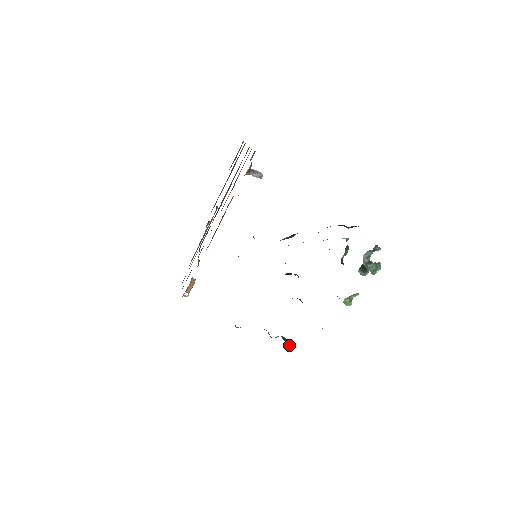
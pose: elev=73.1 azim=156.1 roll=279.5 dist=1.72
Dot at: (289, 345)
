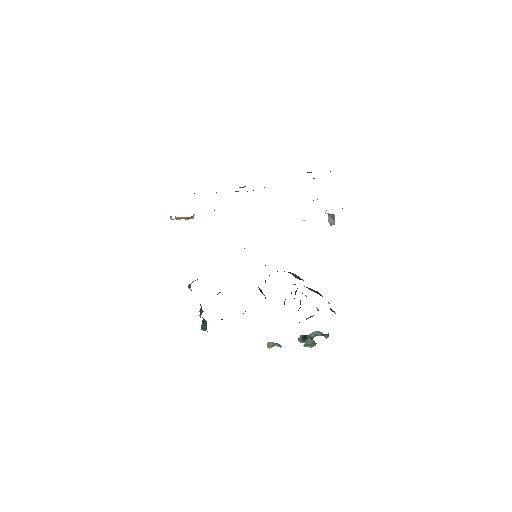
Dot at: occluded
